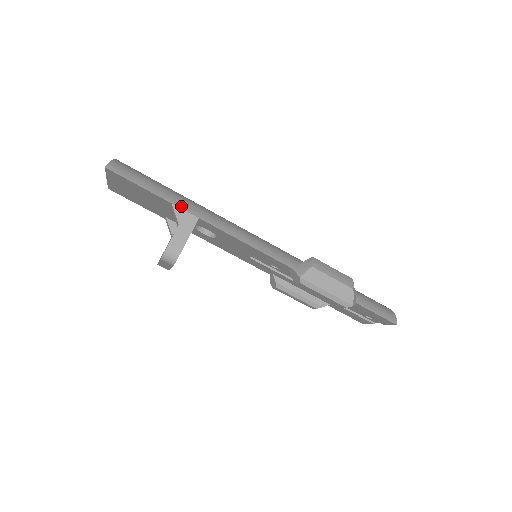
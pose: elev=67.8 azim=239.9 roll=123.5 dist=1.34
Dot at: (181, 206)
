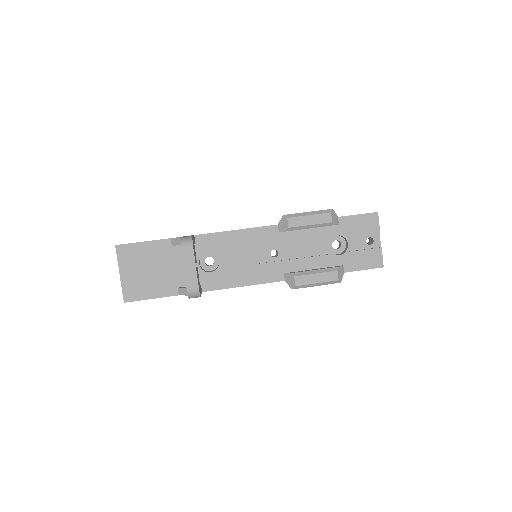
Dot at: occluded
